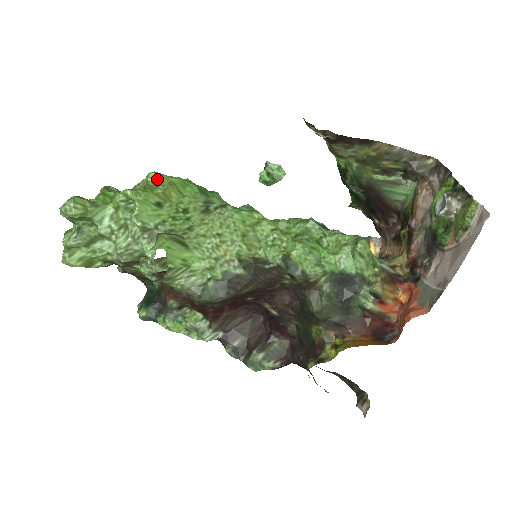
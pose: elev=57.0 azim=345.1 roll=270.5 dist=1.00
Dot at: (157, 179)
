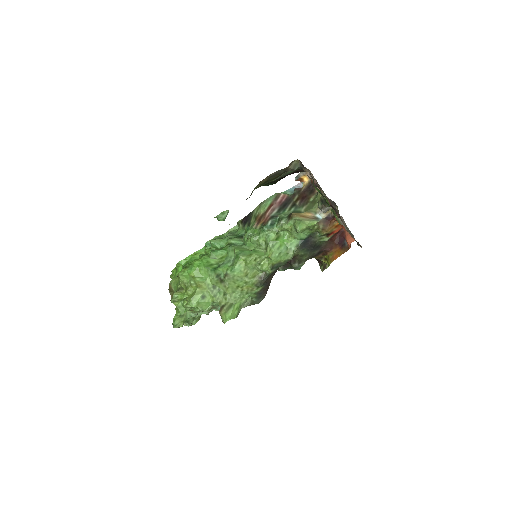
Dot at: (185, 277)
